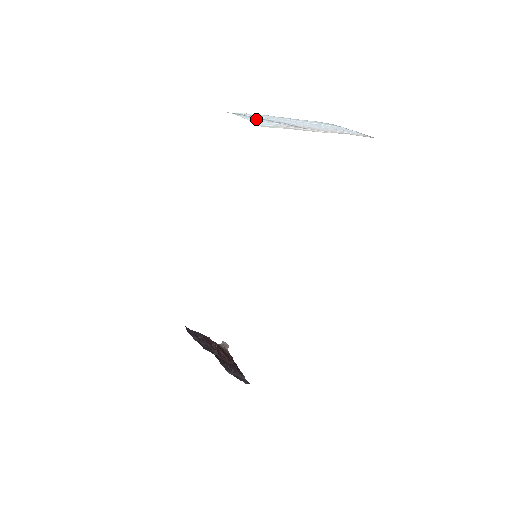
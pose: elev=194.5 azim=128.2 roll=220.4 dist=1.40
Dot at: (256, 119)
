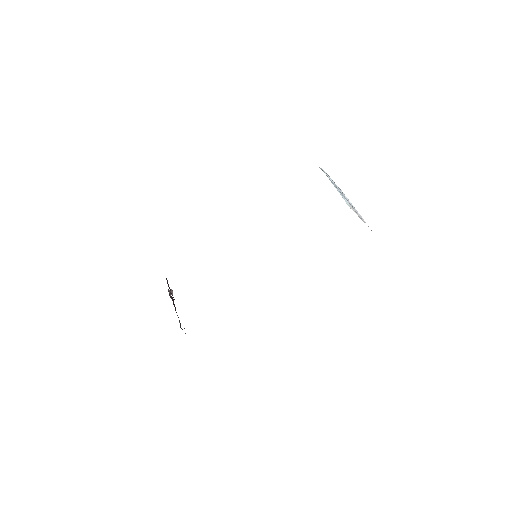
Dot at: (337, 189)
